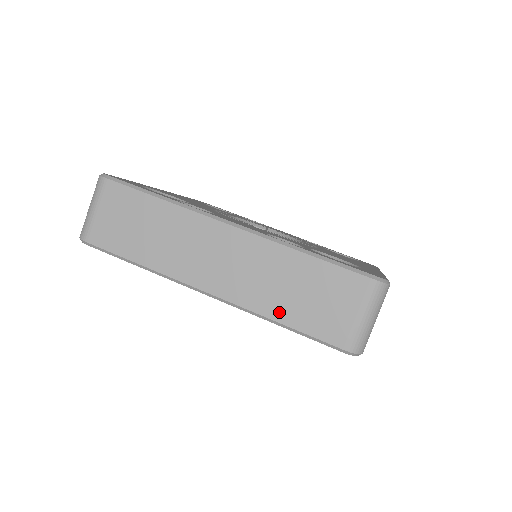
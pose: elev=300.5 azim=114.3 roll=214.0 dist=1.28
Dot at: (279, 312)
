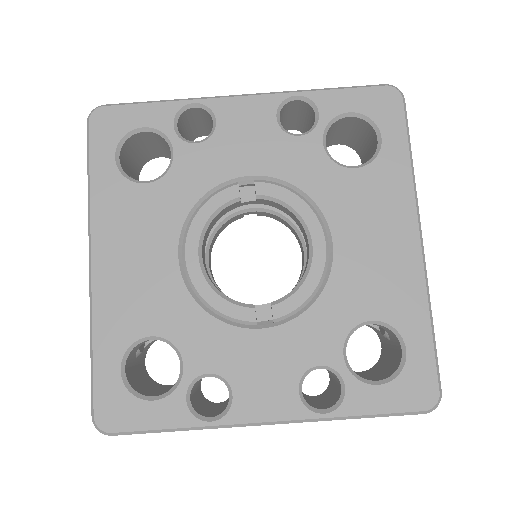
Dot at: occluded
